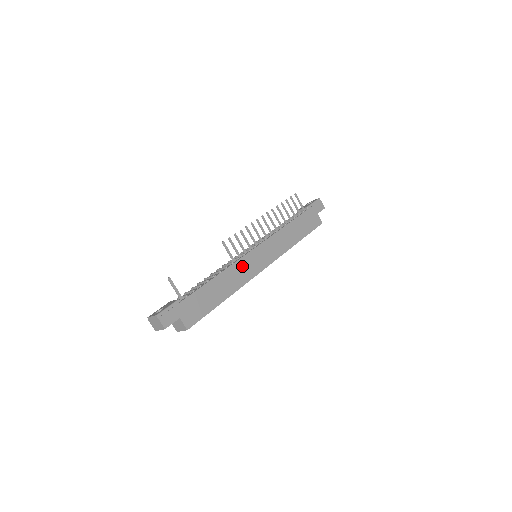
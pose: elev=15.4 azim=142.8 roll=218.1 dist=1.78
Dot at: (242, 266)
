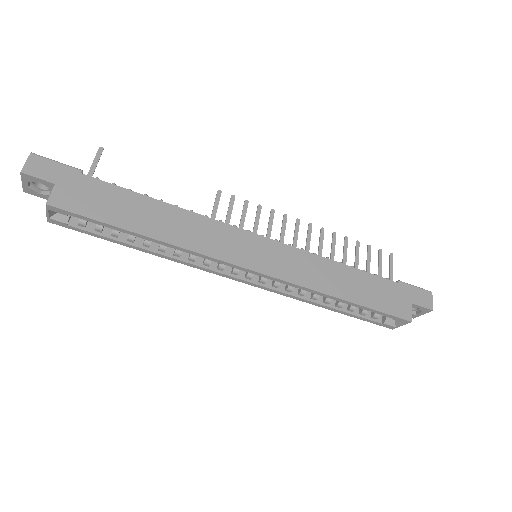
Dot at: (216, 231)
